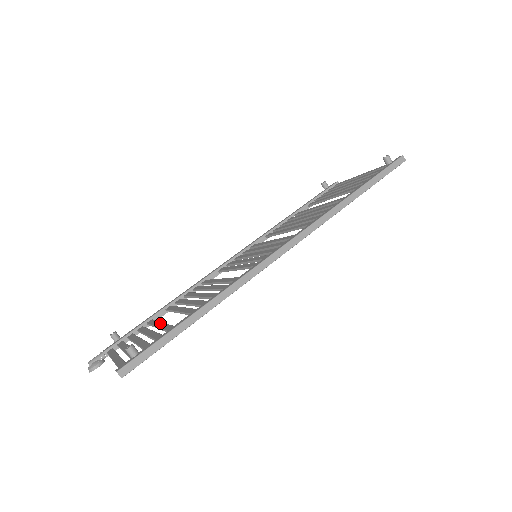
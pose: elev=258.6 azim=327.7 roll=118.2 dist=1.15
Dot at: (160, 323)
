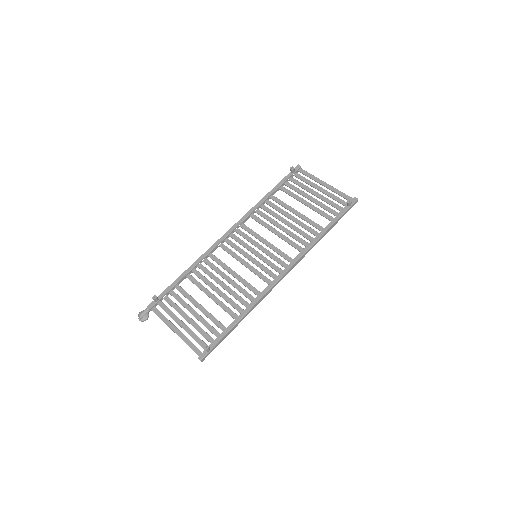
Dot at: (198, 304)
